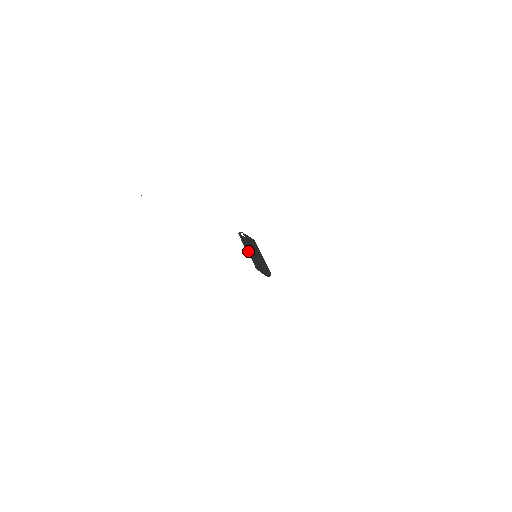
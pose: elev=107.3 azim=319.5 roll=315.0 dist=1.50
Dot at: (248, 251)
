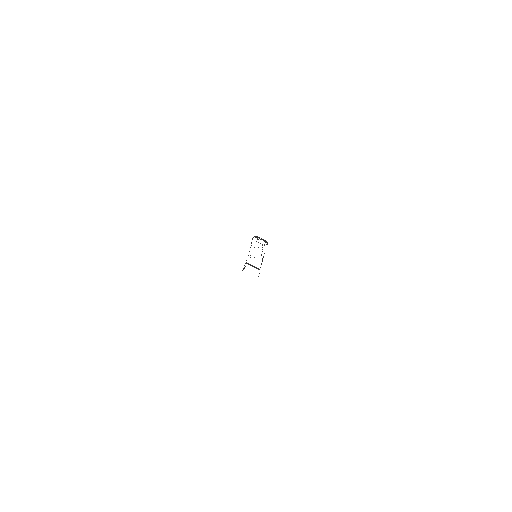
Dot at: occluded
